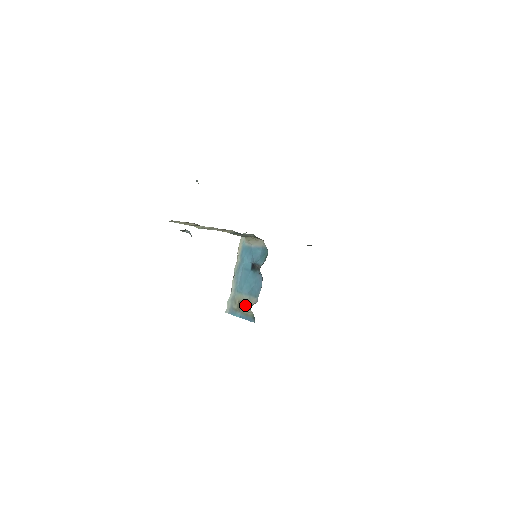
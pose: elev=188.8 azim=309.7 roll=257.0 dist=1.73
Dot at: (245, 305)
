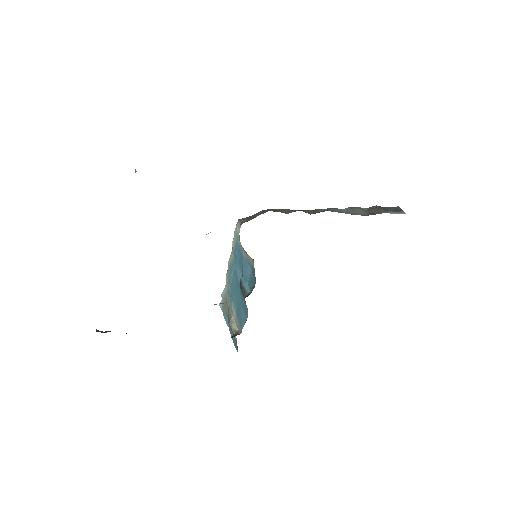
Dot at: (229, 326)
